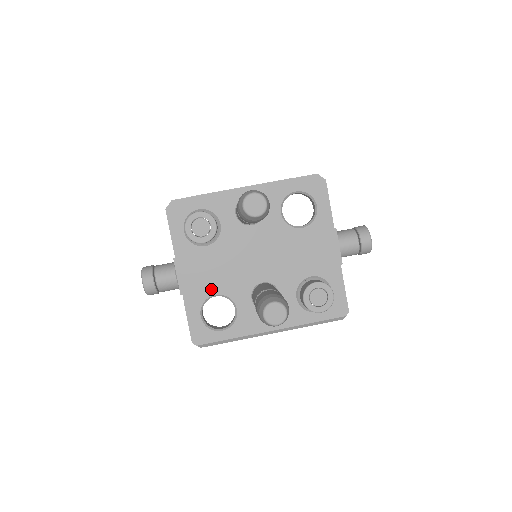
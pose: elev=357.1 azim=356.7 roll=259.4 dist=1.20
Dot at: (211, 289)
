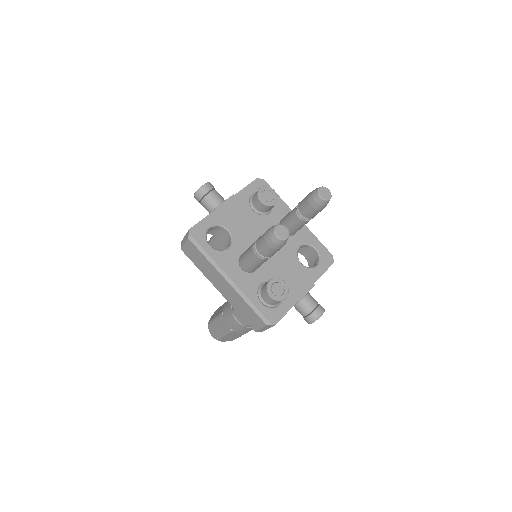
Dot at: (231, 225)
